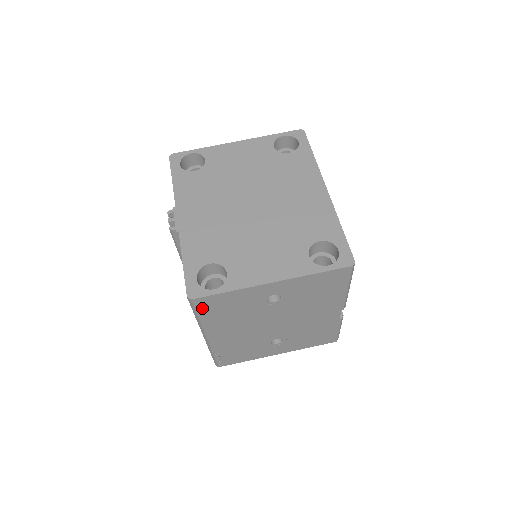
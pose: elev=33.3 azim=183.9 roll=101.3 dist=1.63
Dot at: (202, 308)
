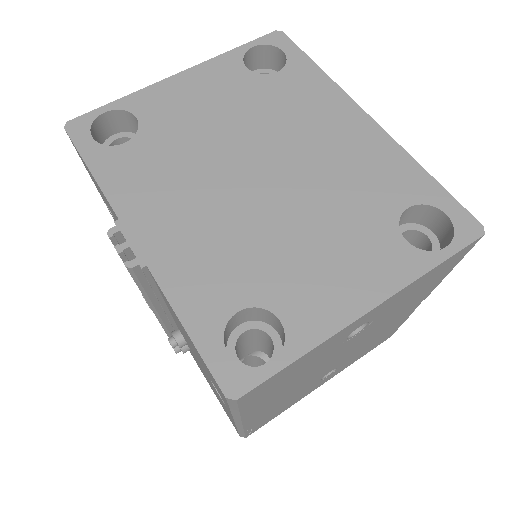
Dot at: (249, 399)
